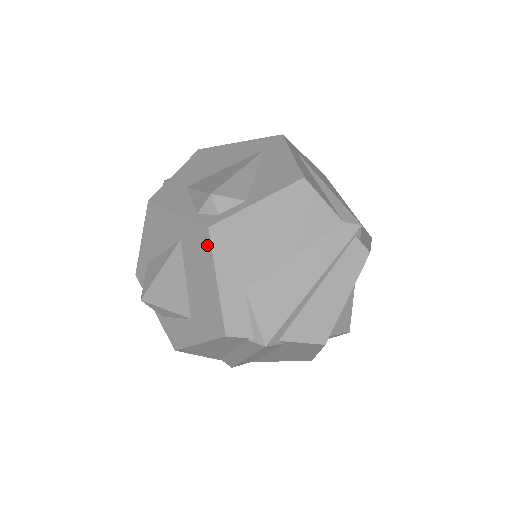
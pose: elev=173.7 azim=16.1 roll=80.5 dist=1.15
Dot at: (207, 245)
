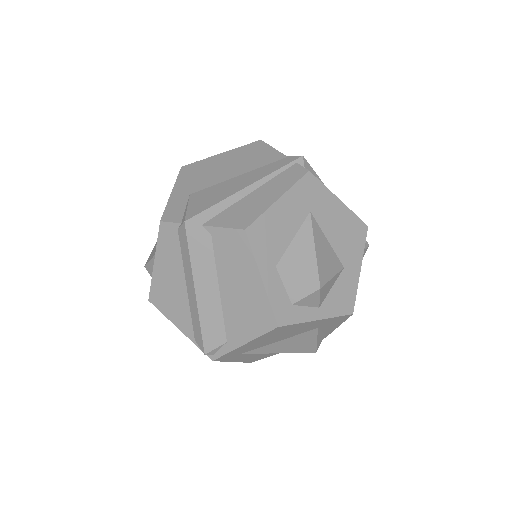
Dot at: occluded
